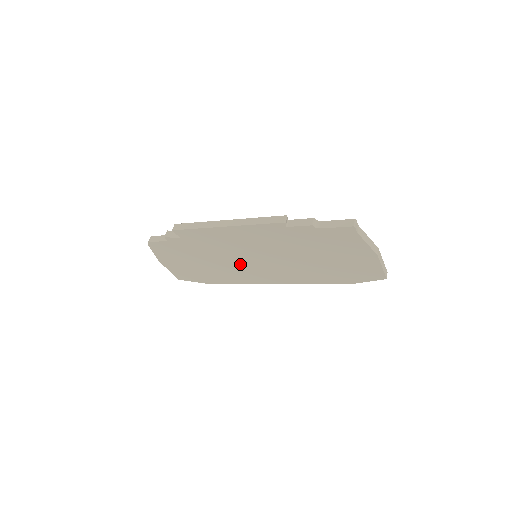
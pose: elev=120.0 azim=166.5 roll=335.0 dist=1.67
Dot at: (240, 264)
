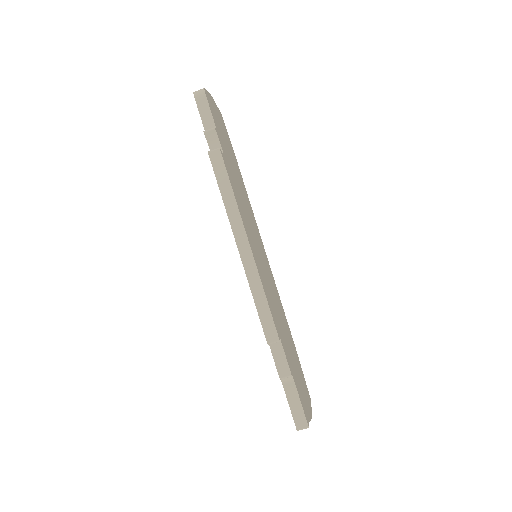
Dot at: occluded
